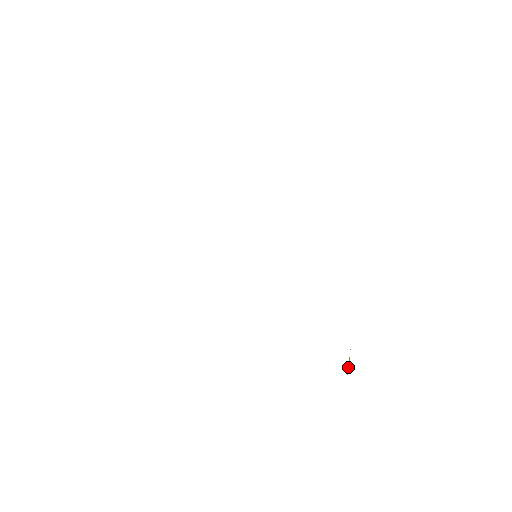
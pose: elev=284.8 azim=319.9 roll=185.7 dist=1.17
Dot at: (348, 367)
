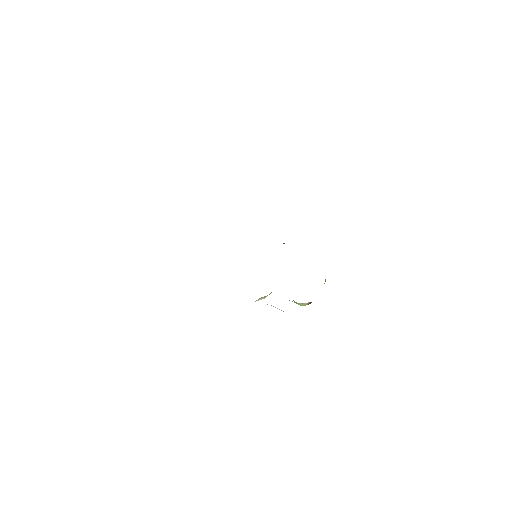
Dot at: (325, 281)
